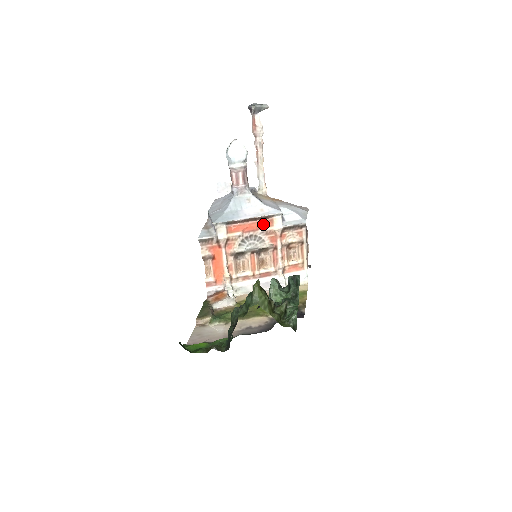
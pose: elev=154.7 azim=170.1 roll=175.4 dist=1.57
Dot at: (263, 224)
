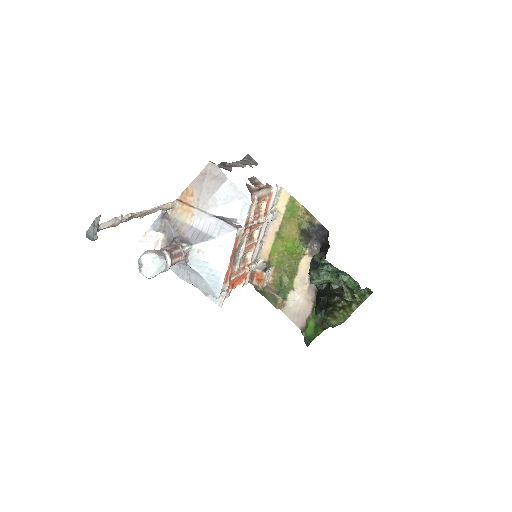
Dot at: (234, 247)
